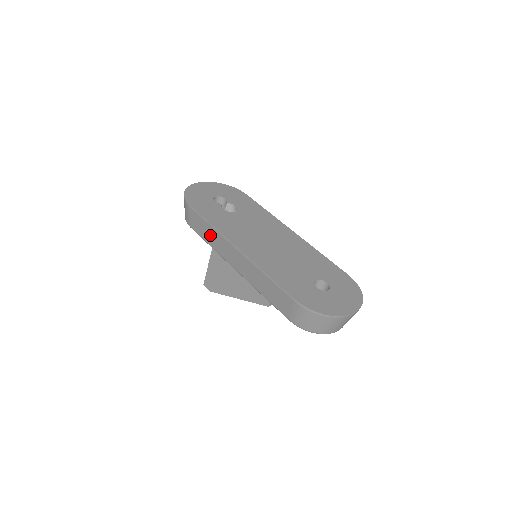
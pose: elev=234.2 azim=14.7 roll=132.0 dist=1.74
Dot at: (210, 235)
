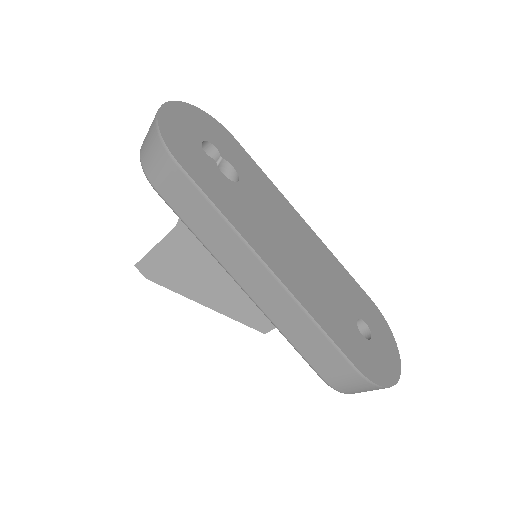
Dot at: (209, 226)
